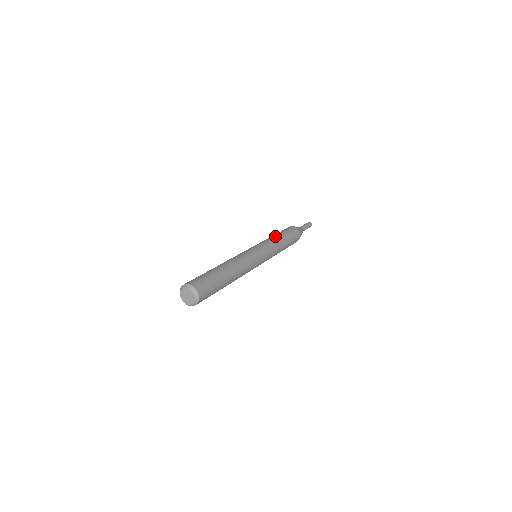
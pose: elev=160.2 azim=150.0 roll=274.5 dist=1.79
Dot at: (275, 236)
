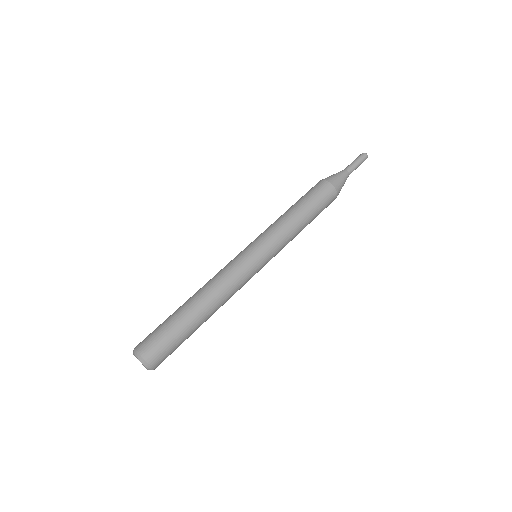
Dot at: (291, 215)
